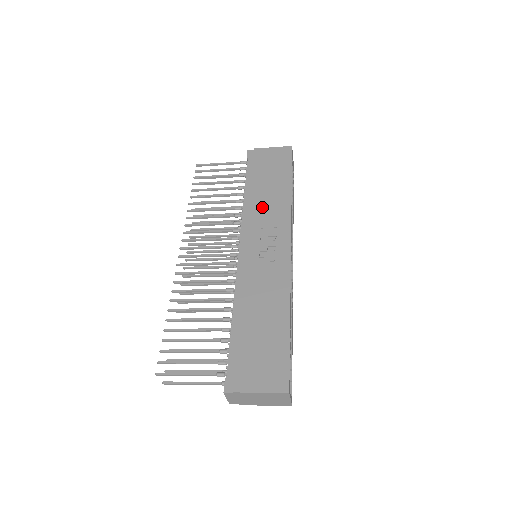
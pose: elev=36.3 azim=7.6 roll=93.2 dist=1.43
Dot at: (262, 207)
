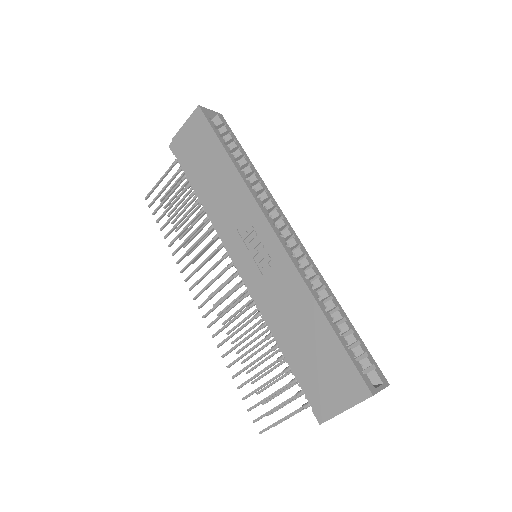
Dot at: (222, 205)
